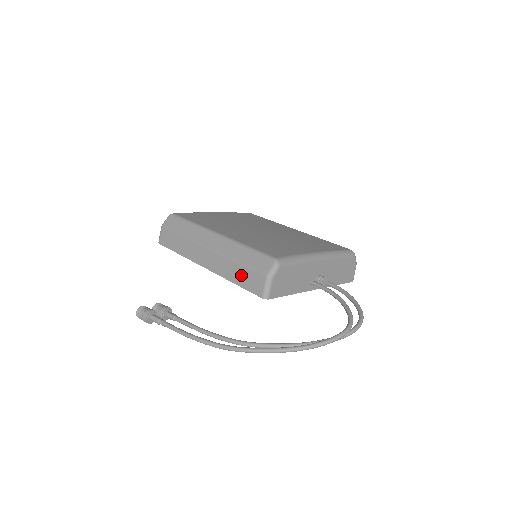
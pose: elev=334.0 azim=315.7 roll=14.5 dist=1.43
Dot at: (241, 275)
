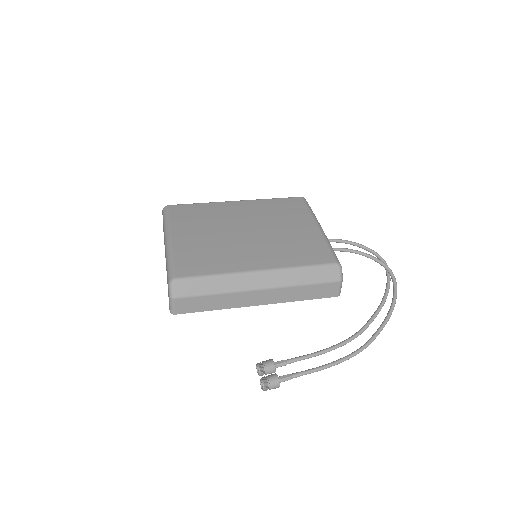
Dot at: (311, 292)
